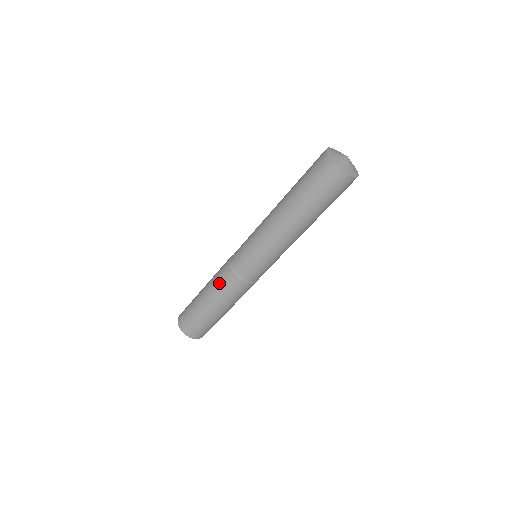
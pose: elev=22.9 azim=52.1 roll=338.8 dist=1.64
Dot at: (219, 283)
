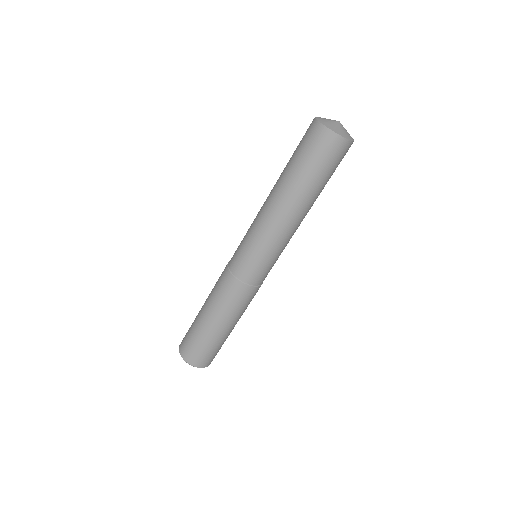
Dot at: (223, 298)
